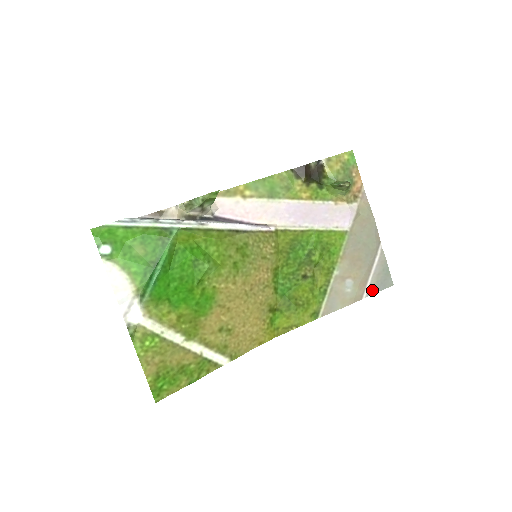
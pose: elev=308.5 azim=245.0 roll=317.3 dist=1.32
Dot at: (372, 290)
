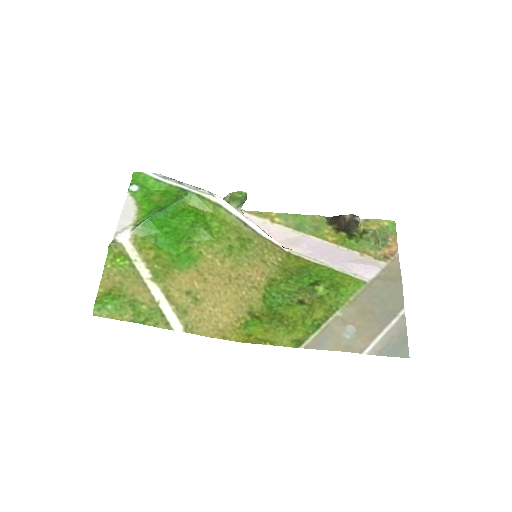
Dot at: (378, 351)
